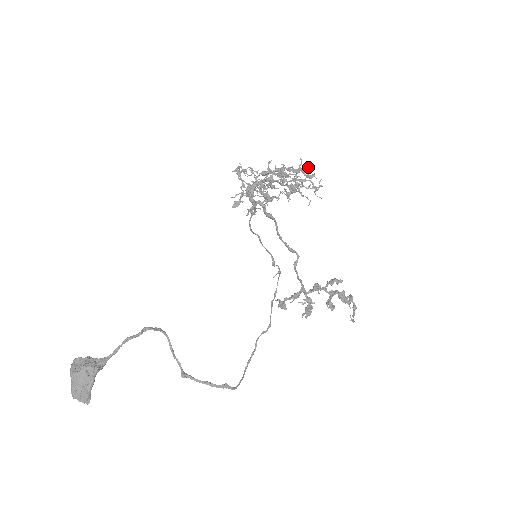
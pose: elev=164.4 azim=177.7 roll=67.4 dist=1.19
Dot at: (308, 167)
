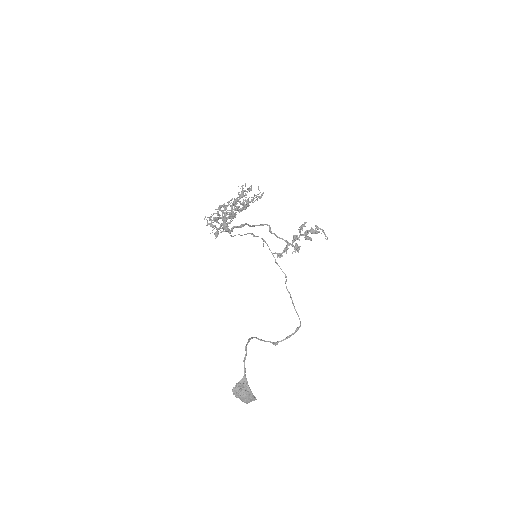
Dot at: occluded
